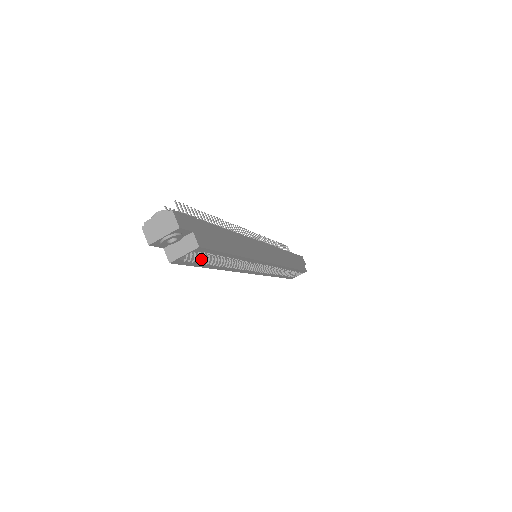
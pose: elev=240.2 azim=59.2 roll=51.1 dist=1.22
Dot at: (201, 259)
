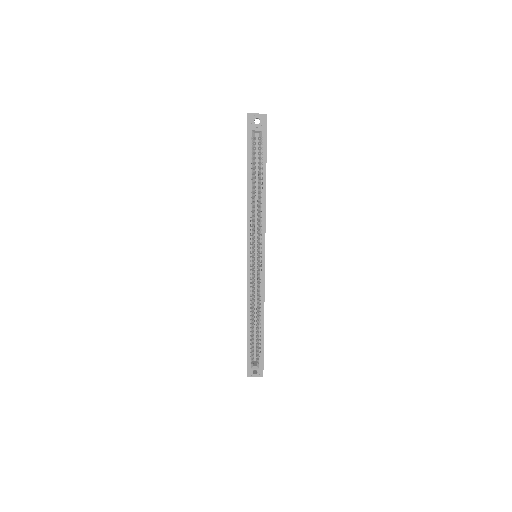
Dot at: (253, 160)
